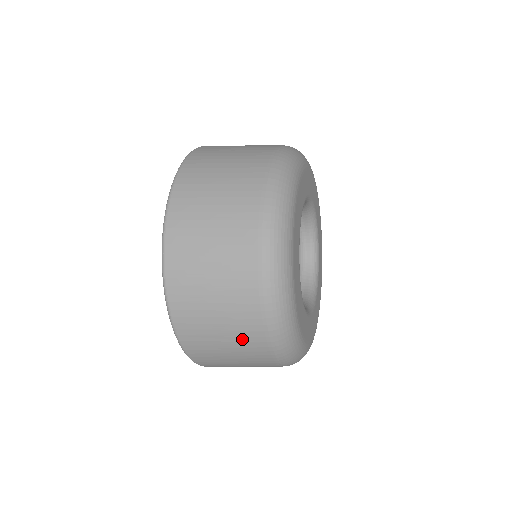
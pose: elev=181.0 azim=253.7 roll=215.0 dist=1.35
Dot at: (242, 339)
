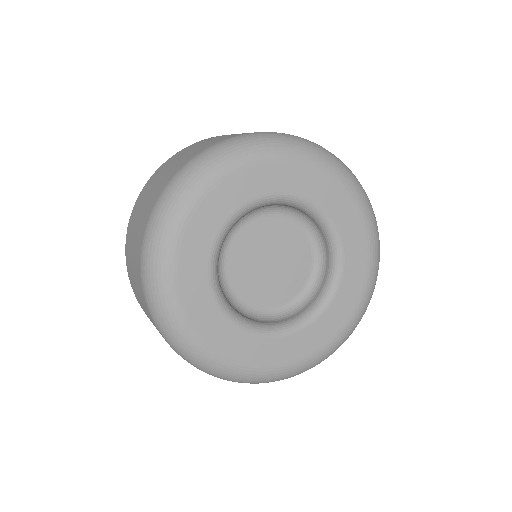
Dot at: occluded
